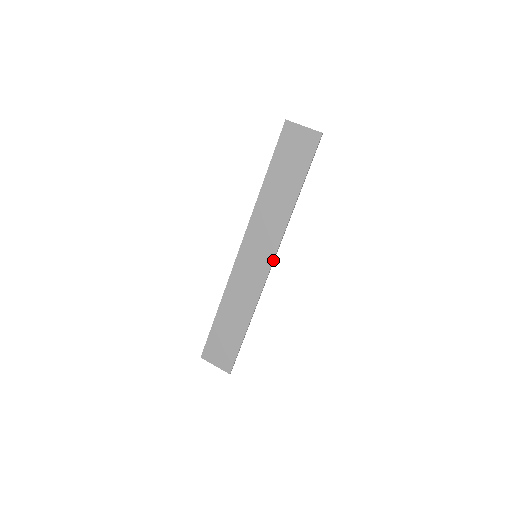
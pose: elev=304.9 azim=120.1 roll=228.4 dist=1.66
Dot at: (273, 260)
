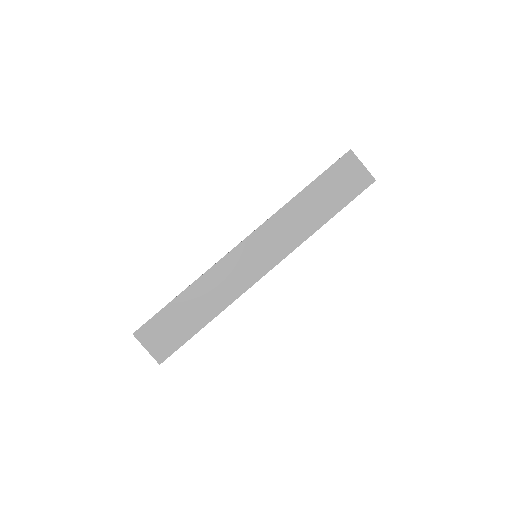
Dot at: (272, 268)
